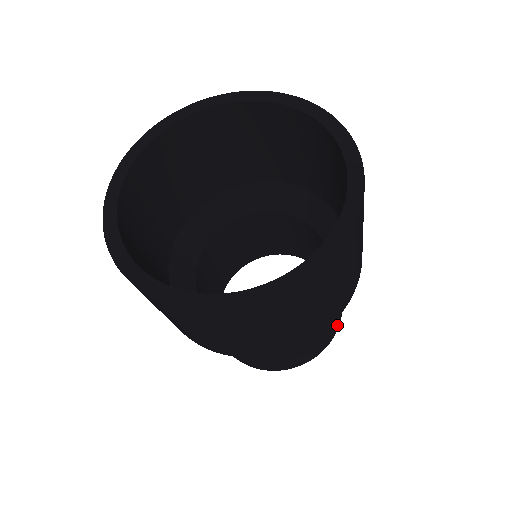
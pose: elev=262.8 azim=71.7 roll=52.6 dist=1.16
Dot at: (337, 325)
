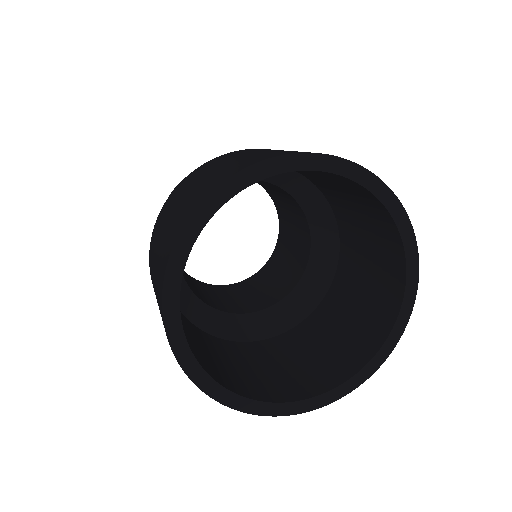
Dot at: occluded
